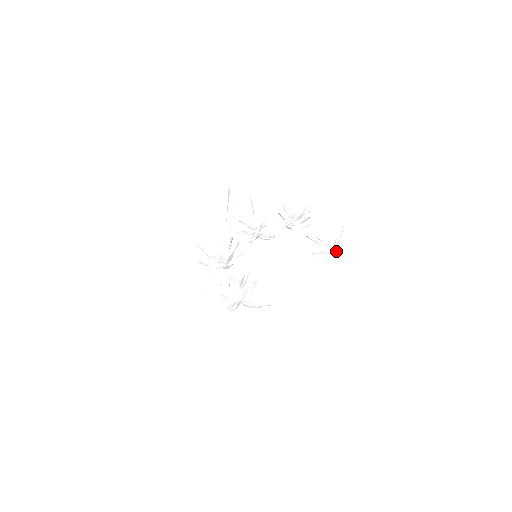
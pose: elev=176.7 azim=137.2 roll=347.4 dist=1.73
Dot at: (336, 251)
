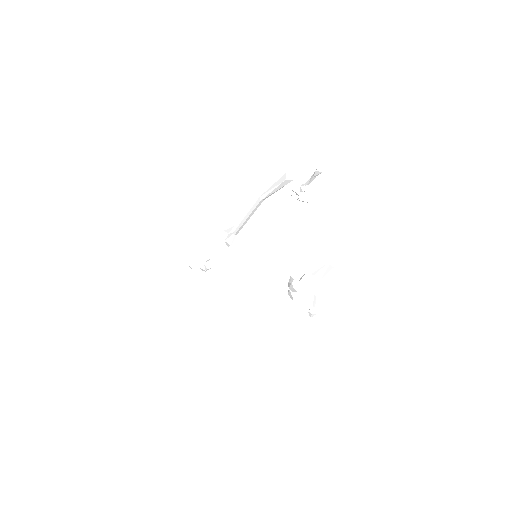
Dot at: occluded
